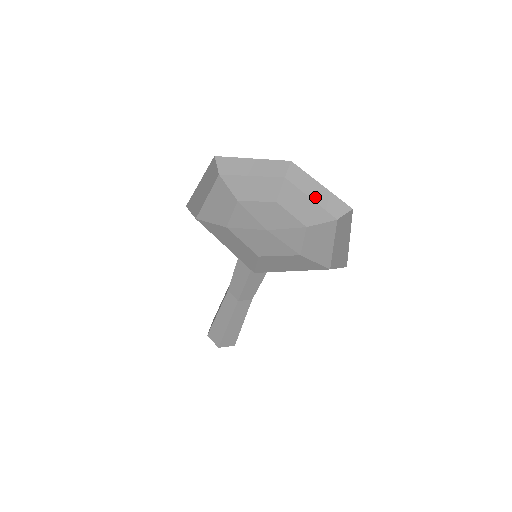
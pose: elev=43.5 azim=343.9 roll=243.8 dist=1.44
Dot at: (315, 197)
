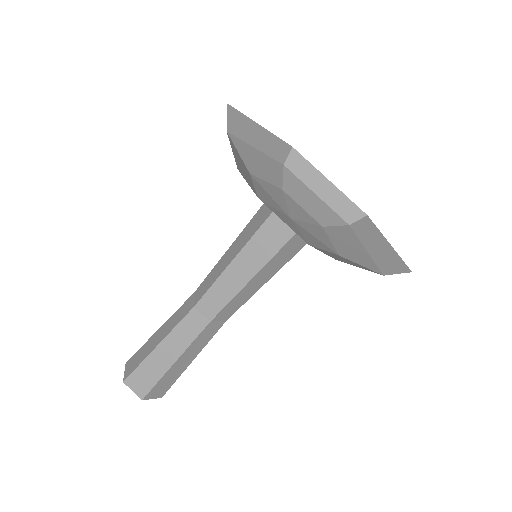
Dot at: (371, 249)
